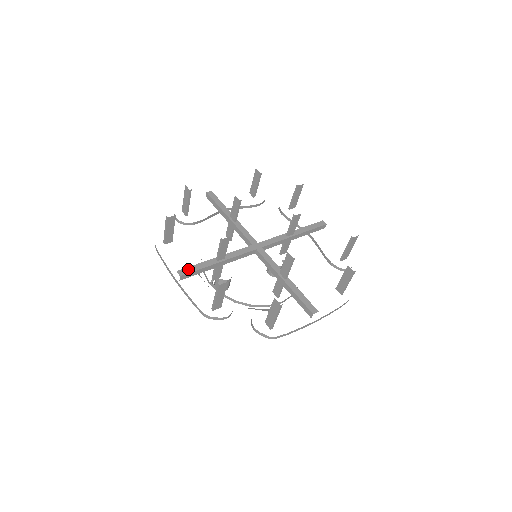
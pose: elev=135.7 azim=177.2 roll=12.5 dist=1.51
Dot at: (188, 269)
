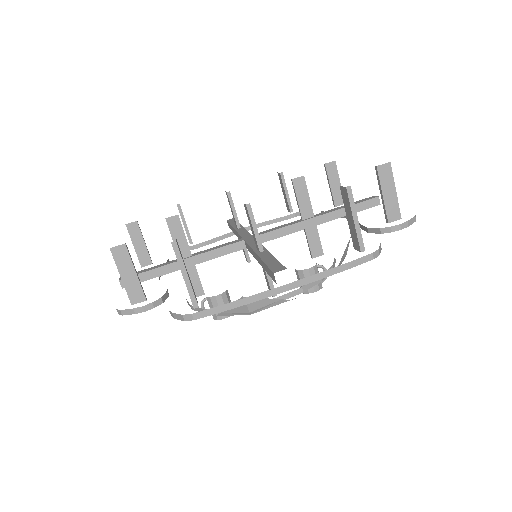
Dot at: occluded
